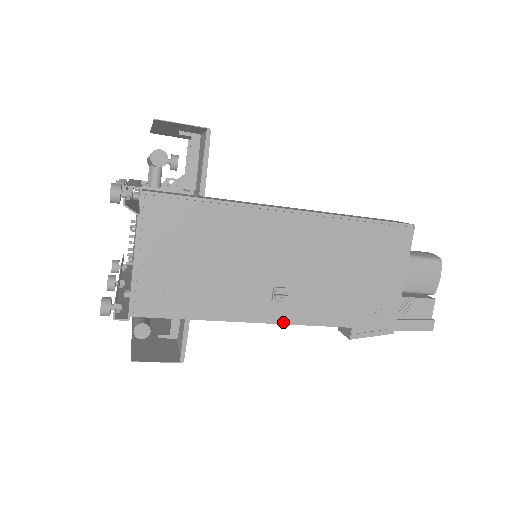
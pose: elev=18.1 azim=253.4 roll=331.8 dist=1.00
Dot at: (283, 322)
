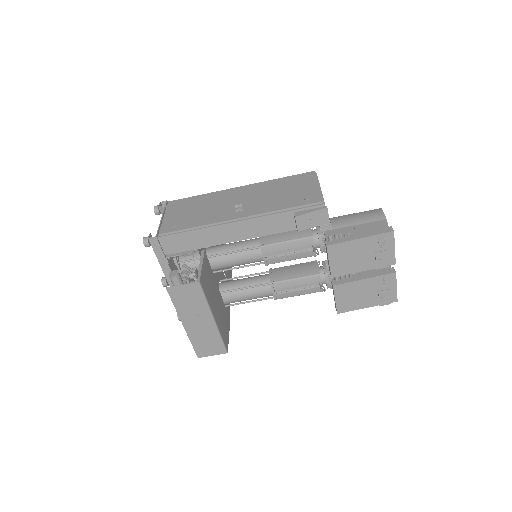
Dot at: (244, 217)
